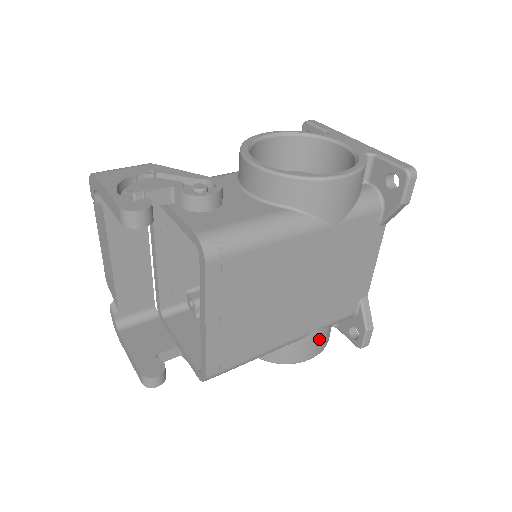
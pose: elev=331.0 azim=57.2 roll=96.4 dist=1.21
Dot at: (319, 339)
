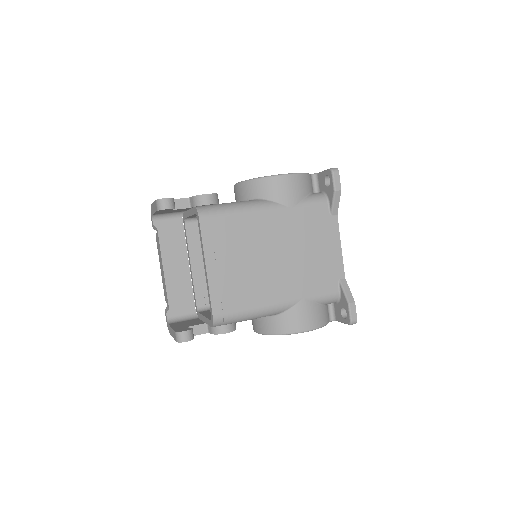
Dot at: (310, 311)
